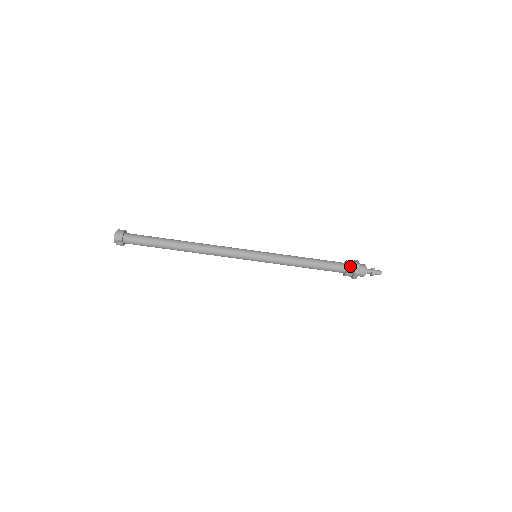
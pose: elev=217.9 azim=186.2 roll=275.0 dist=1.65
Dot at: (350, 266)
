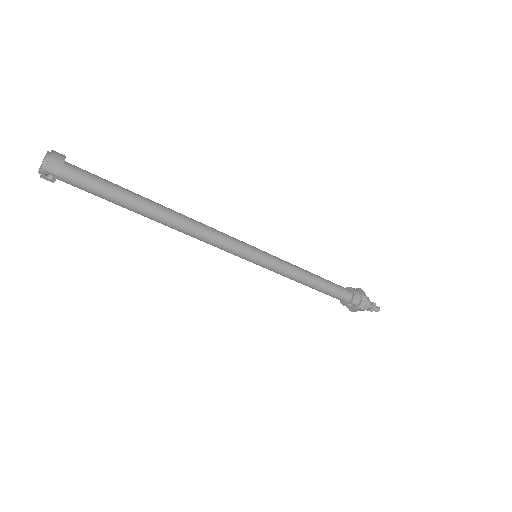
Dot at: (357, 298)
